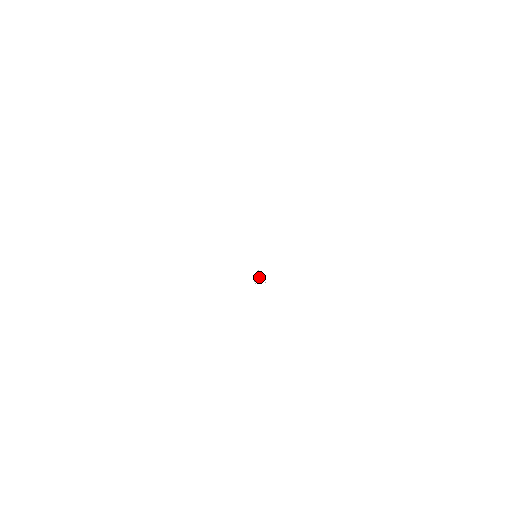
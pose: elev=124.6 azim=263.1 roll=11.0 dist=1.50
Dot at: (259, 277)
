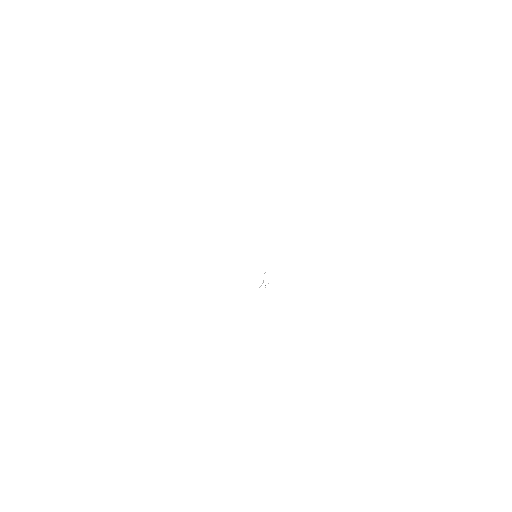
Dot at: (263, 282)
